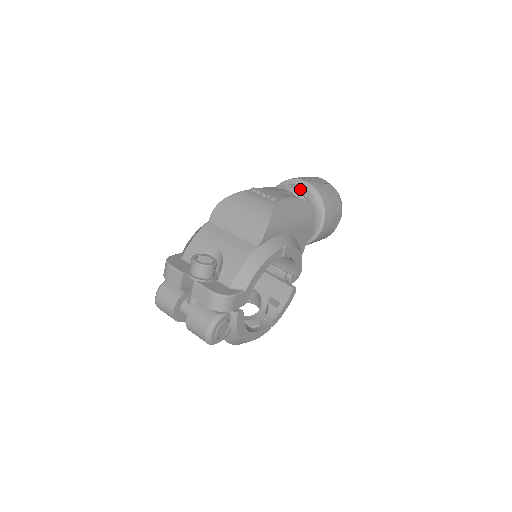
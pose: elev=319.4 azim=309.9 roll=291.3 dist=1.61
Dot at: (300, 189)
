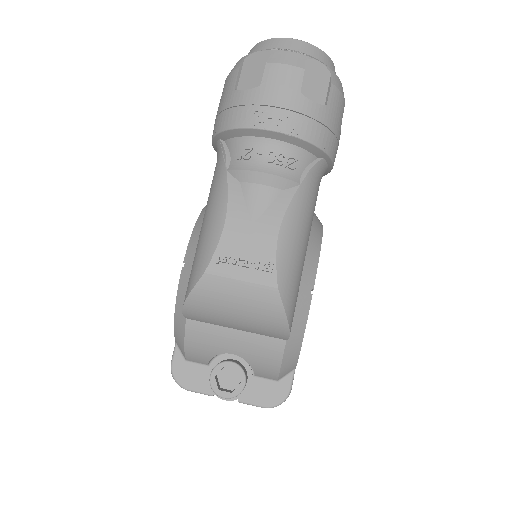
Dot at: (274, 157)
